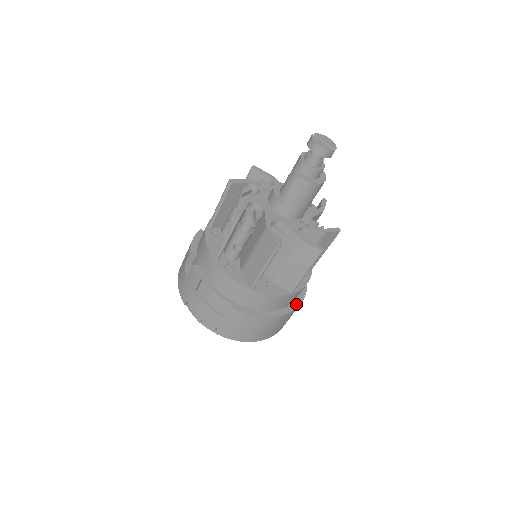
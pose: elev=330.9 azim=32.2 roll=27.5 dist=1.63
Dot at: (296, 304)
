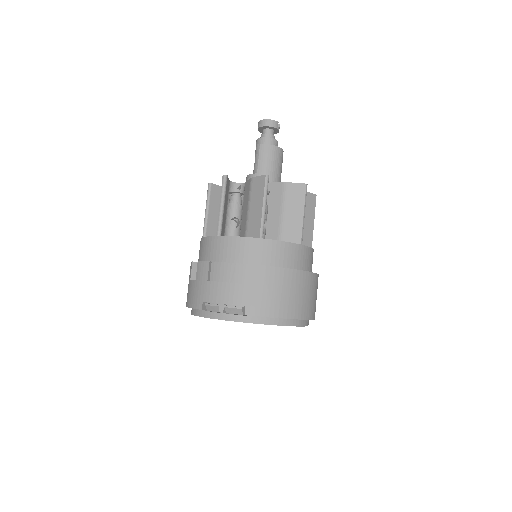
Dot at: occluded
